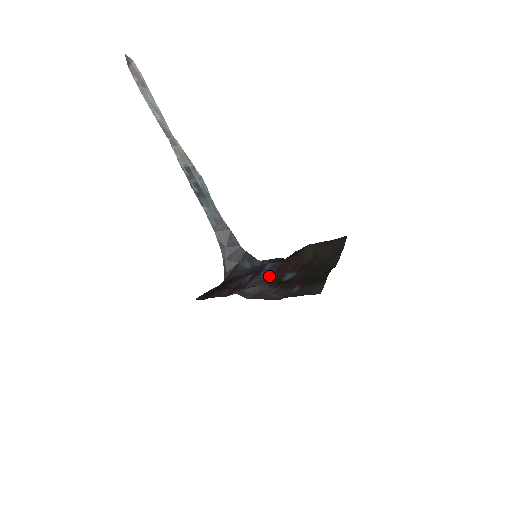
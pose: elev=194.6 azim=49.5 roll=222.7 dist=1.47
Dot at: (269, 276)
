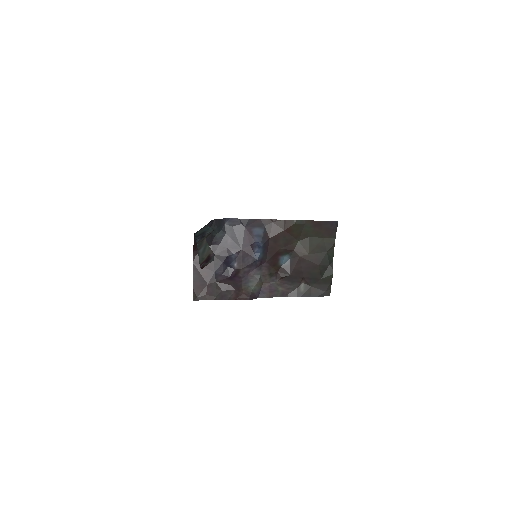
Dot at: (264, 263)
